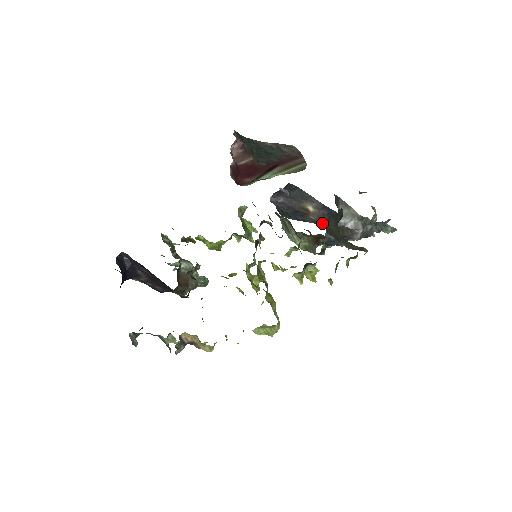
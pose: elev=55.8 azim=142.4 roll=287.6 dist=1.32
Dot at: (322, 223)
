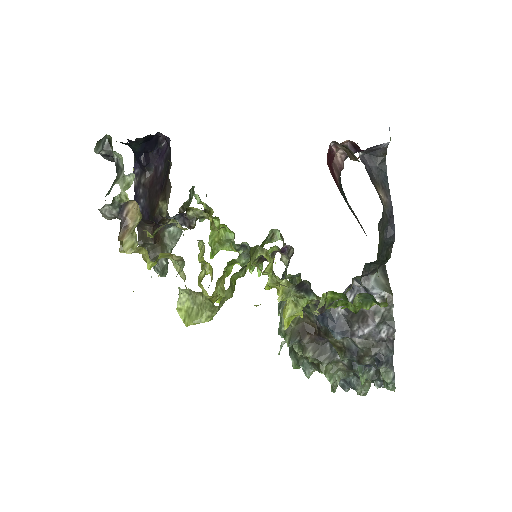
Dot at: occluded
